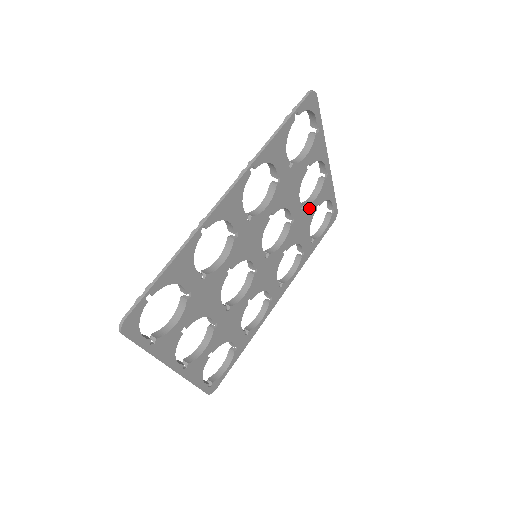
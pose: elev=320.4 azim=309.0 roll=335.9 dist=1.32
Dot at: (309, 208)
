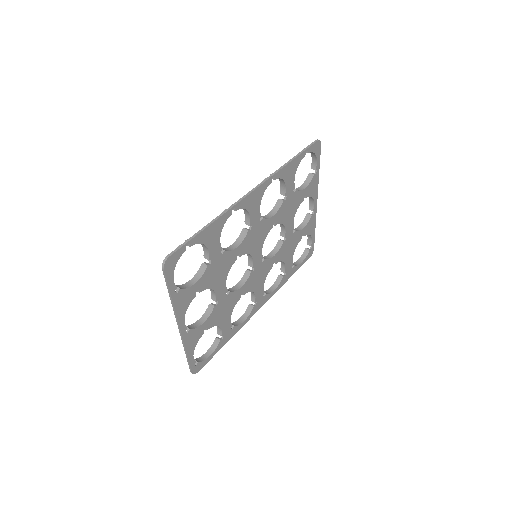
Dot at: (297, 234)
